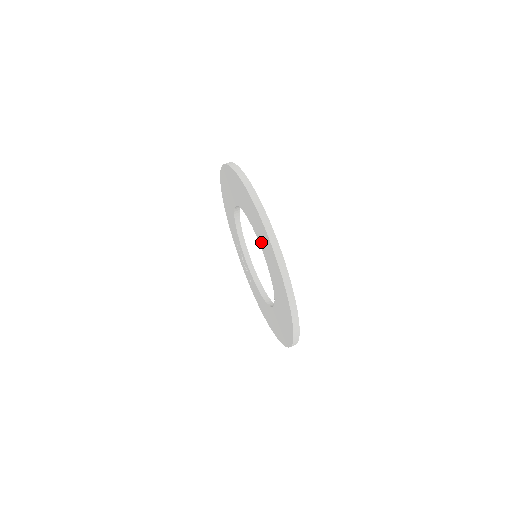
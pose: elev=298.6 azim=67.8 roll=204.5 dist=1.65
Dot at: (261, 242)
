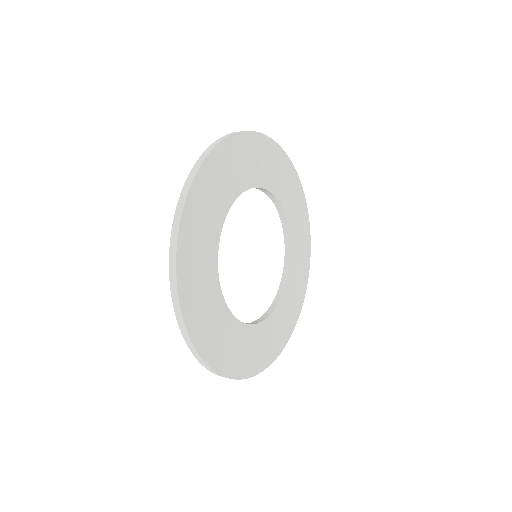
Dot at: occluded
